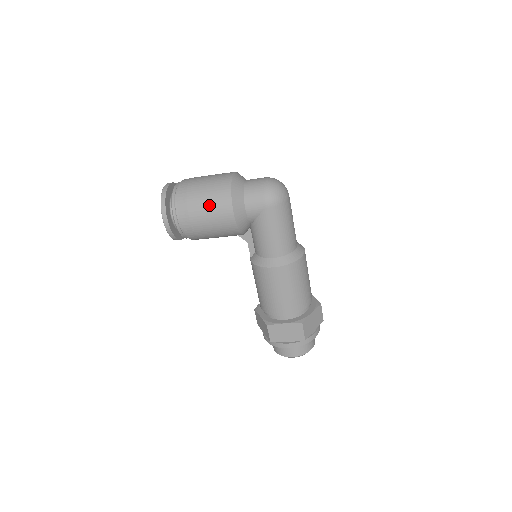
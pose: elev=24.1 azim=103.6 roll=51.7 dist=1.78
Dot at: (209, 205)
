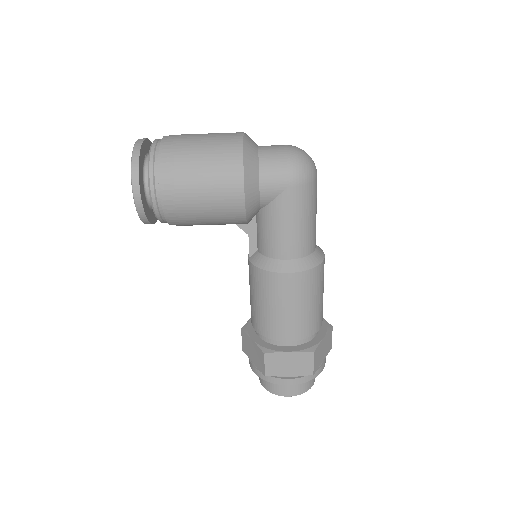
Dot at: (208, 173)
